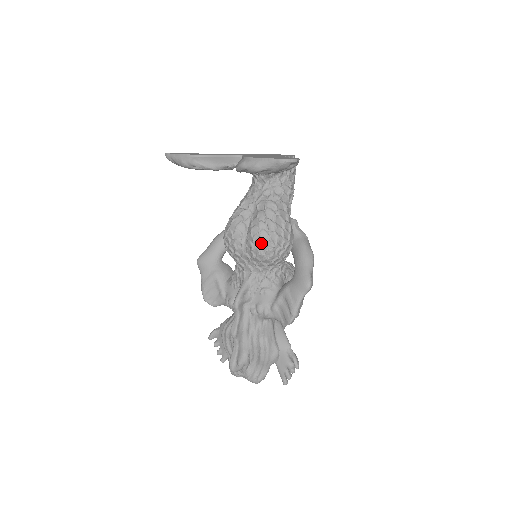
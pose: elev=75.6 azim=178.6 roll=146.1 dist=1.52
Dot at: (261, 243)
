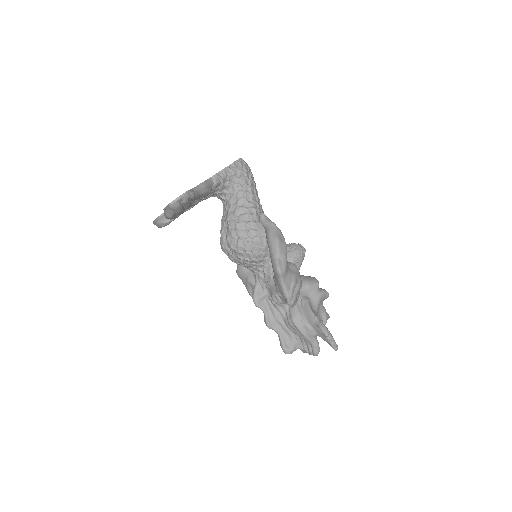
Dot at: (236, 252)
